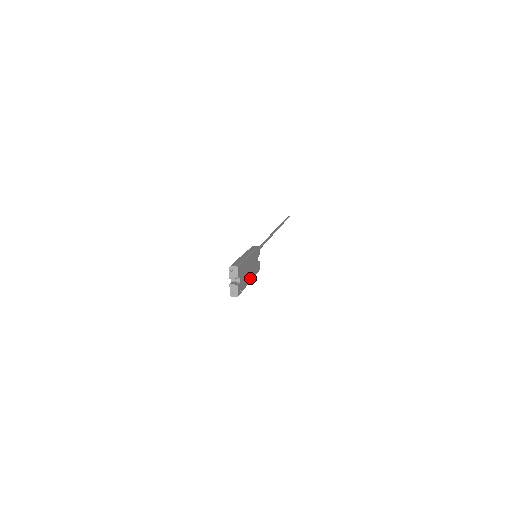
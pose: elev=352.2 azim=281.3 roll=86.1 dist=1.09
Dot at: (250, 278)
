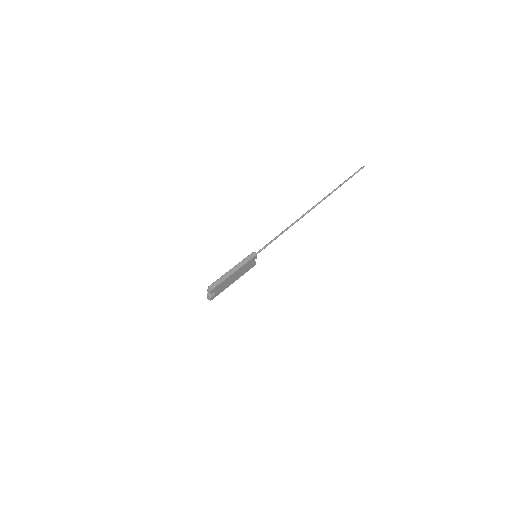
Dot at: (235, 280)
